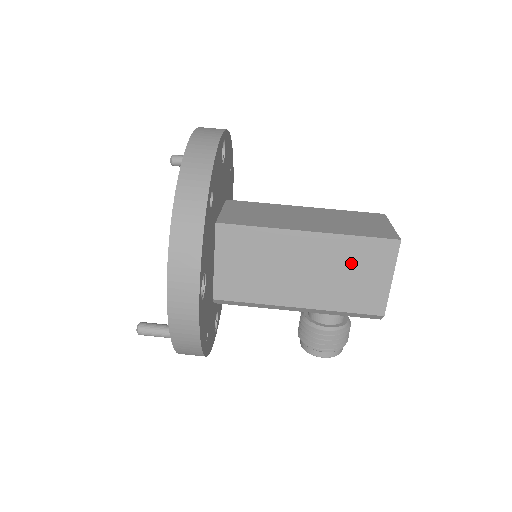
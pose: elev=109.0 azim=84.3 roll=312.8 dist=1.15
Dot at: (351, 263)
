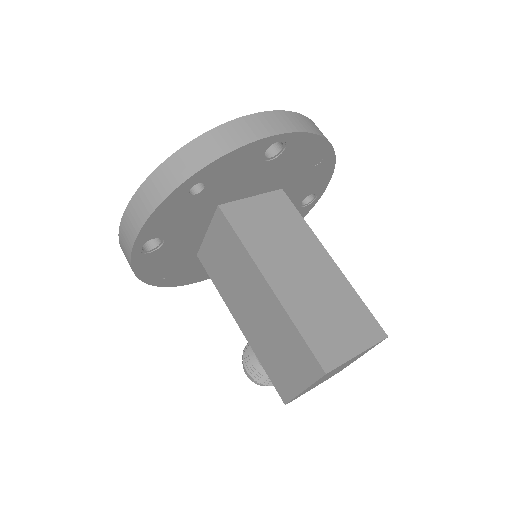
Dot at: (283, 342)
